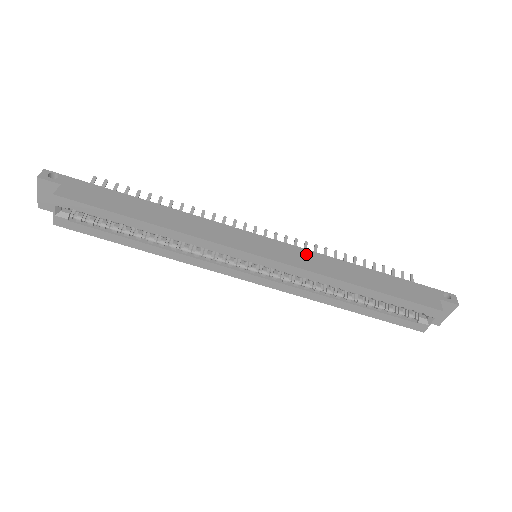
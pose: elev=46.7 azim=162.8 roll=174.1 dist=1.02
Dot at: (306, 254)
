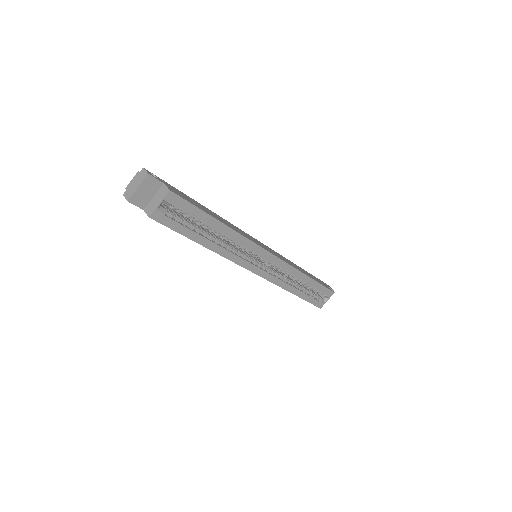
Dot at: (281, 256)
